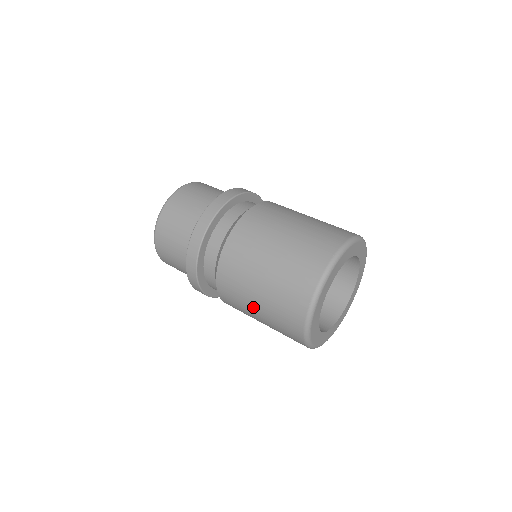
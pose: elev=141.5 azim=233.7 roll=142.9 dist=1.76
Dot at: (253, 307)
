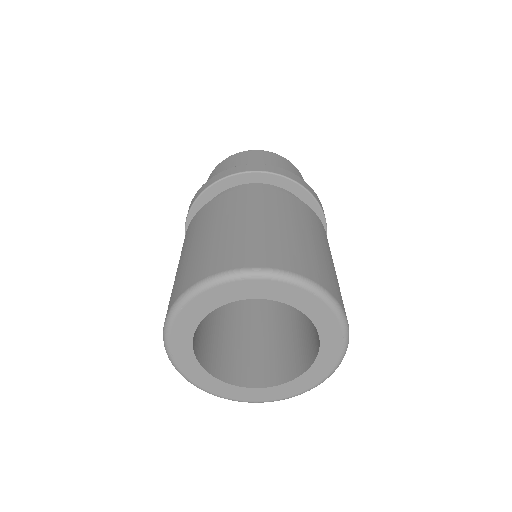
Dot at: (183, 254)
